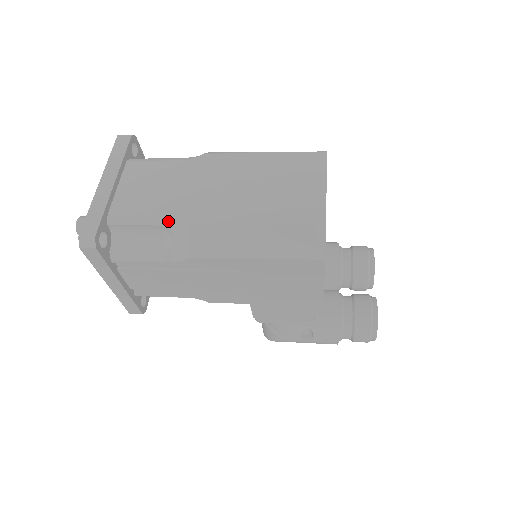
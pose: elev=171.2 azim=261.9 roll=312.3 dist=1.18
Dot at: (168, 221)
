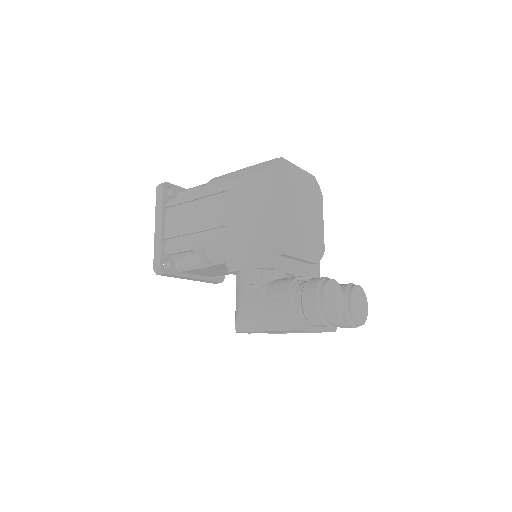
Dot at: occluded
